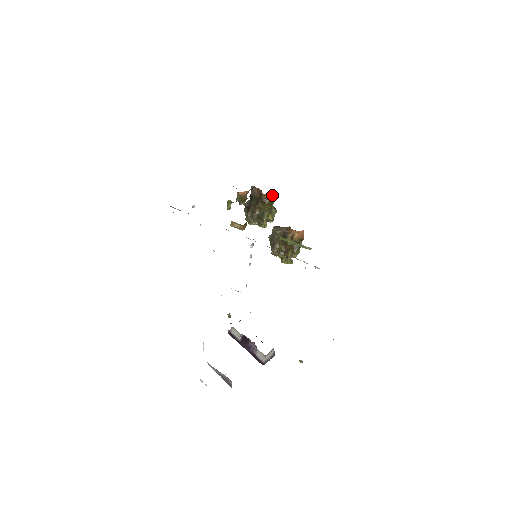
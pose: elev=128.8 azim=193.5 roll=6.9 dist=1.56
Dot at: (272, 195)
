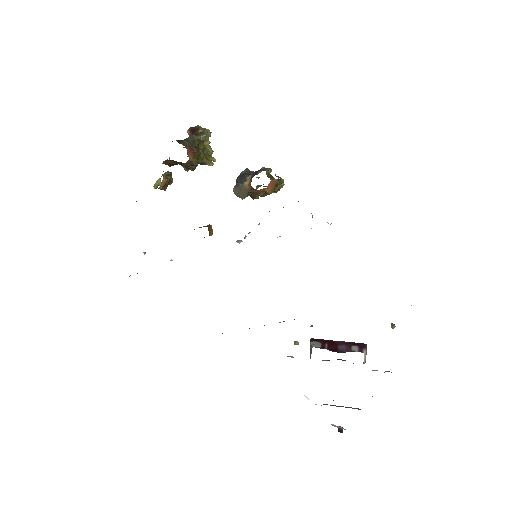
Dot at: (189, 149)
